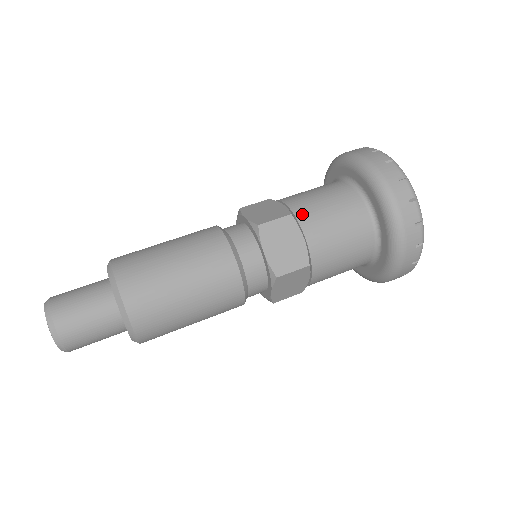
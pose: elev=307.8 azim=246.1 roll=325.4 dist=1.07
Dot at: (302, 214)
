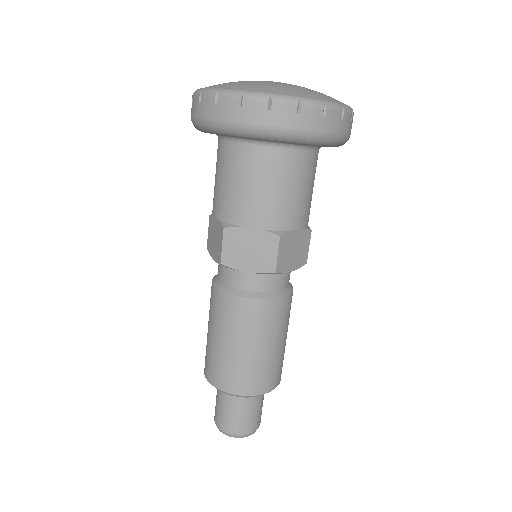
Dot at: (281, 223)
